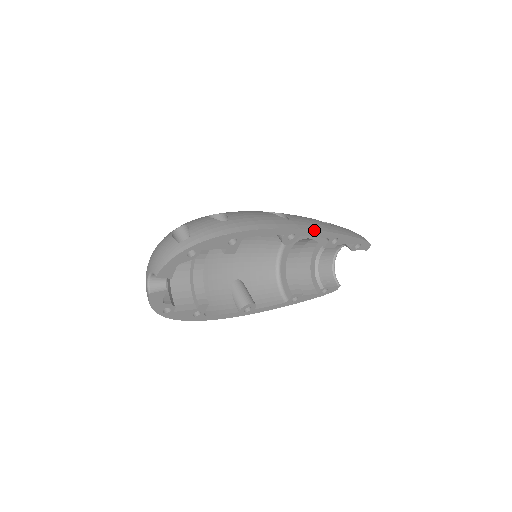
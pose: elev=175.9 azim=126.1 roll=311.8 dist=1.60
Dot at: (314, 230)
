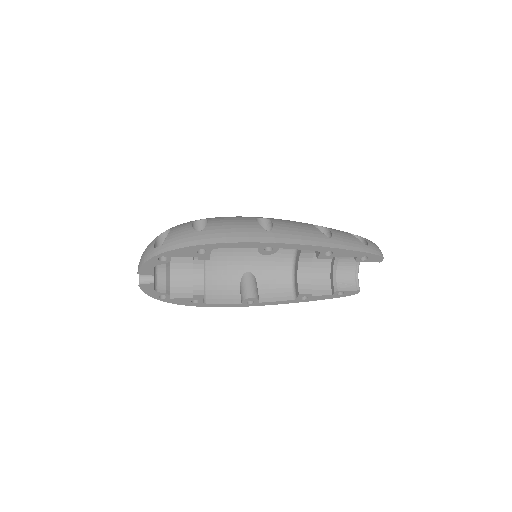
Dot at: (295, 244)
